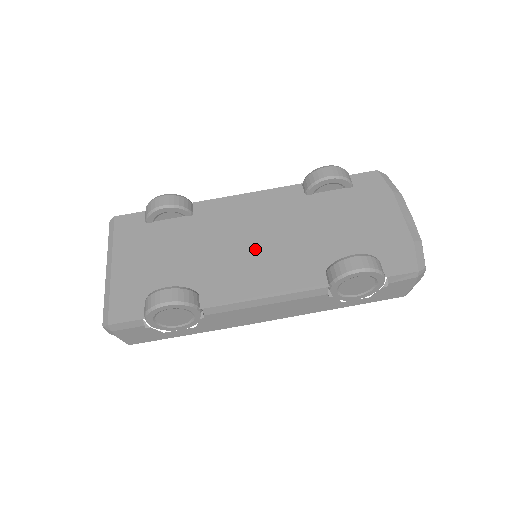
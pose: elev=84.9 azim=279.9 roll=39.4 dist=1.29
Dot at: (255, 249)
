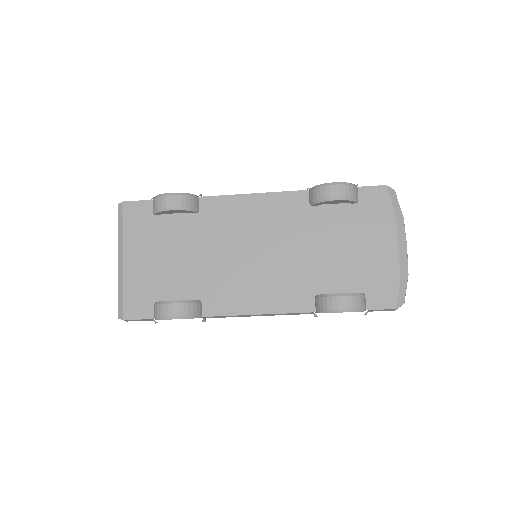
Dot at: (255, 262)
